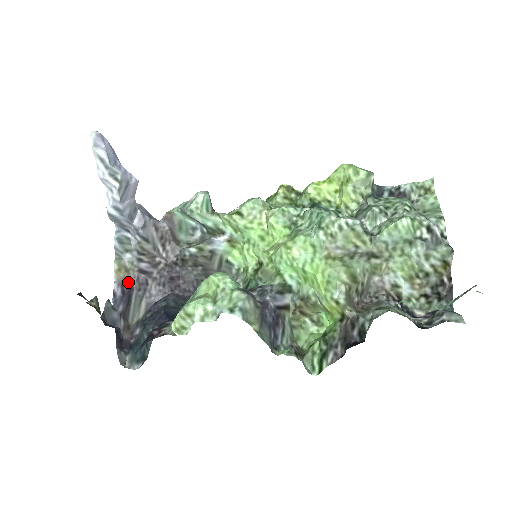
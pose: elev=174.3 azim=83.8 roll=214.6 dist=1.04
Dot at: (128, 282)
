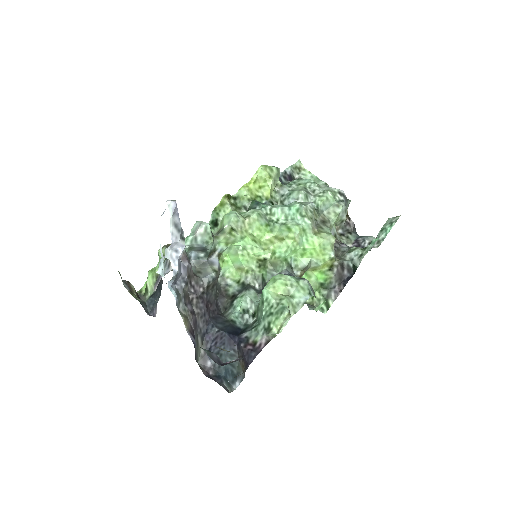
Dot at: (190, 327)
